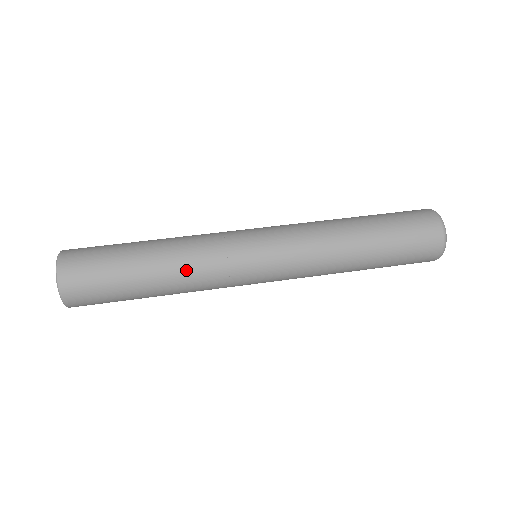
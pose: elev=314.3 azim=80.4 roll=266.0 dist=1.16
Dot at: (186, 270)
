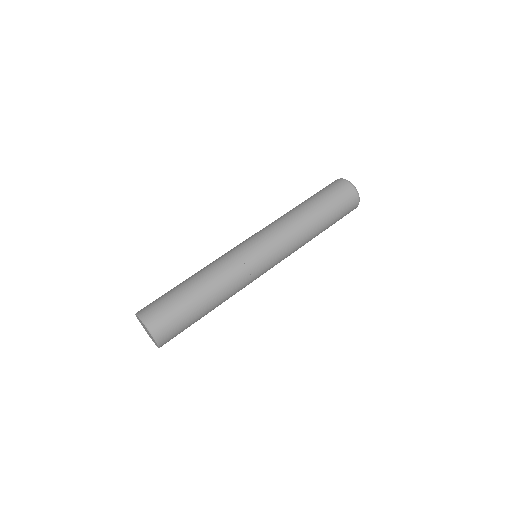
Dot at: occluded
